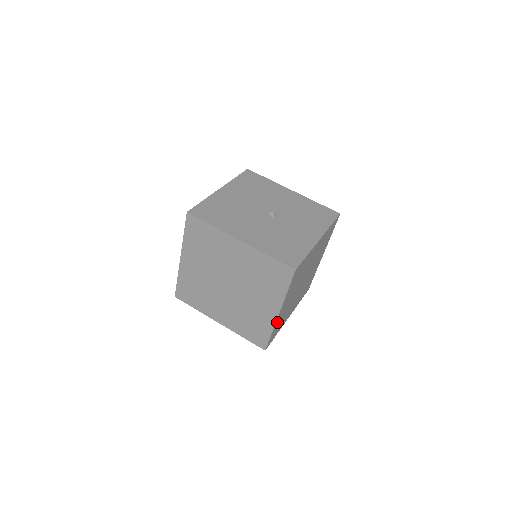
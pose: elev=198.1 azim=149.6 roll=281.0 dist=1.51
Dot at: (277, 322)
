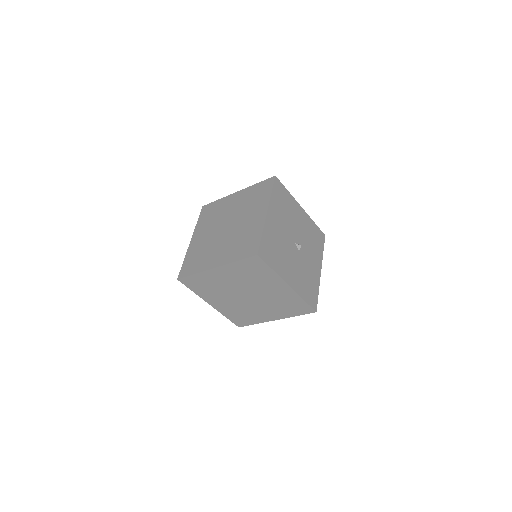
Dot at: occluded
